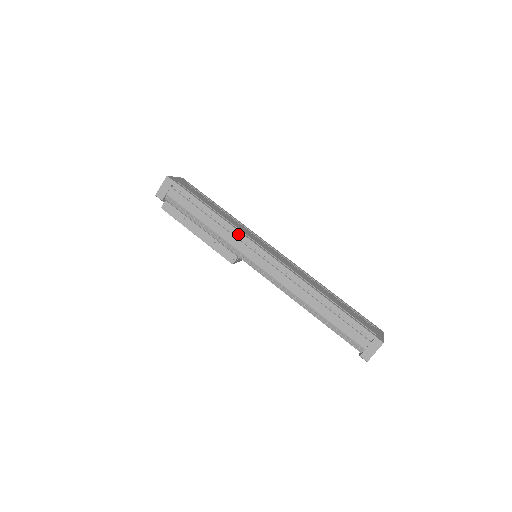
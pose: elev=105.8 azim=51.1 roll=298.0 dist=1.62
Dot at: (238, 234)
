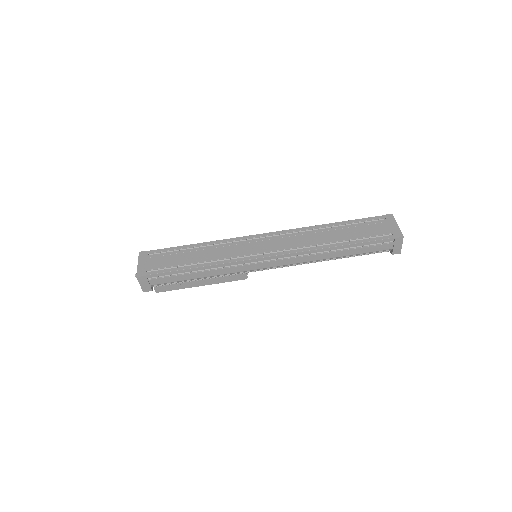
Dot at: (232, 264)
